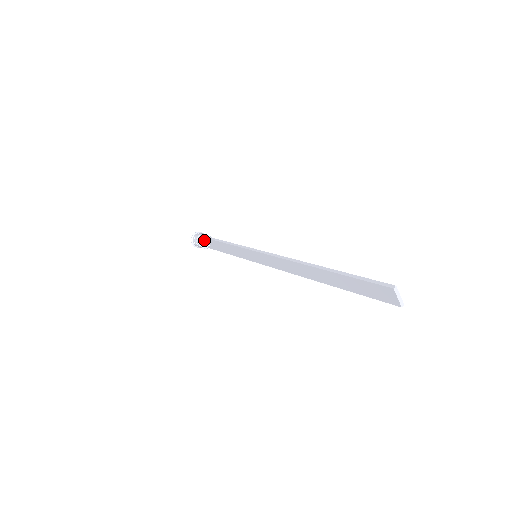
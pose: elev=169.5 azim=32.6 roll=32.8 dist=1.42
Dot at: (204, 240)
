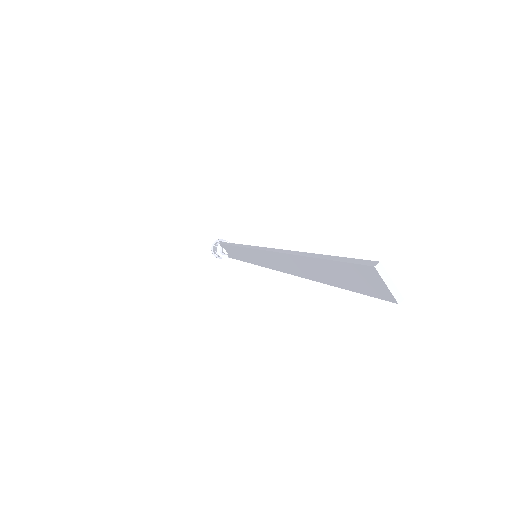
Dot at: (222, 247)
